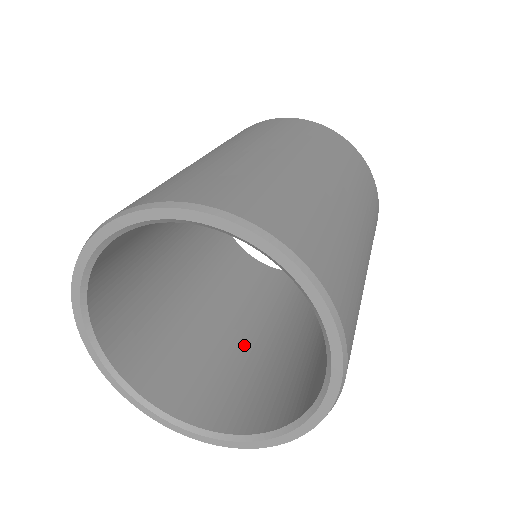
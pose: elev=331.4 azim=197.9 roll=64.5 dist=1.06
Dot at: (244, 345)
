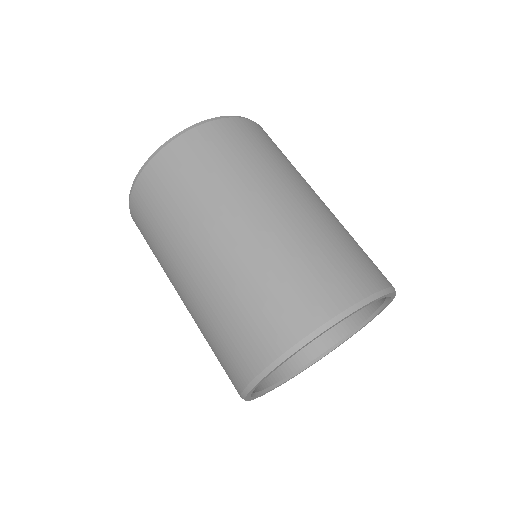
Dot at: occluded
